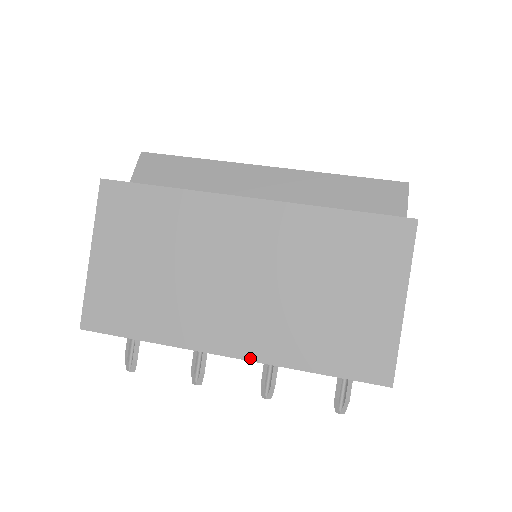
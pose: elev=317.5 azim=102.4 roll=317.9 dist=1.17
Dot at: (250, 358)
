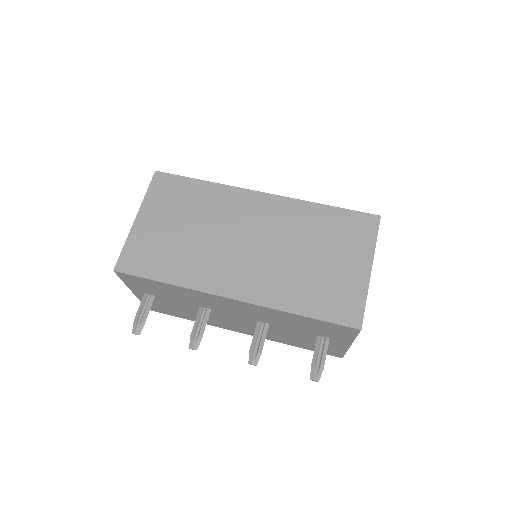
Dot at: (250, 301)
